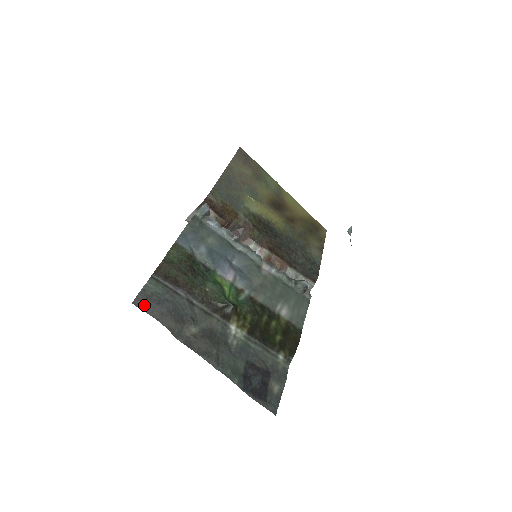
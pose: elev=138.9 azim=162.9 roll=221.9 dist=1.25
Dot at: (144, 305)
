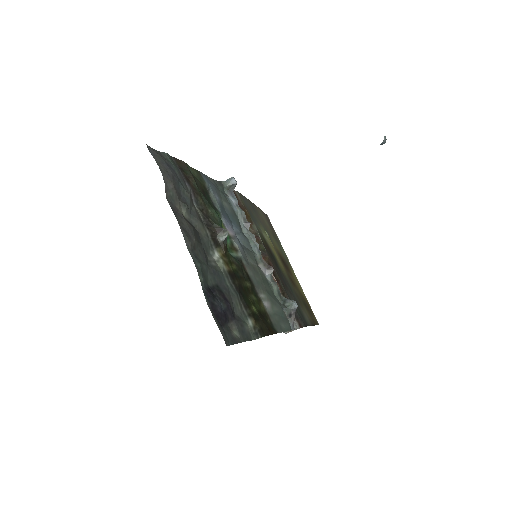
Dot at: (155, 155)
